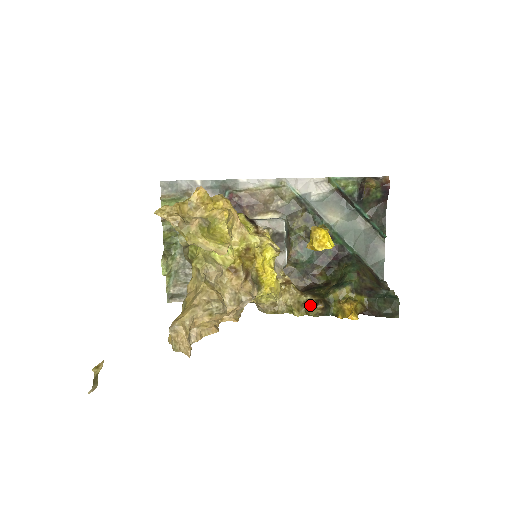
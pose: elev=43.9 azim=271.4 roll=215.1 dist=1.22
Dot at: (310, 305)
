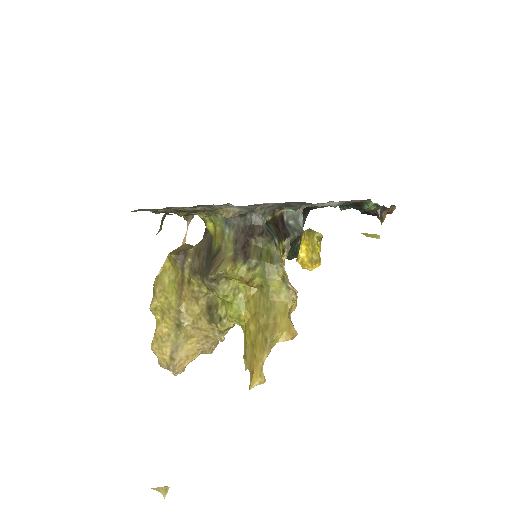
Dot at: occluded
